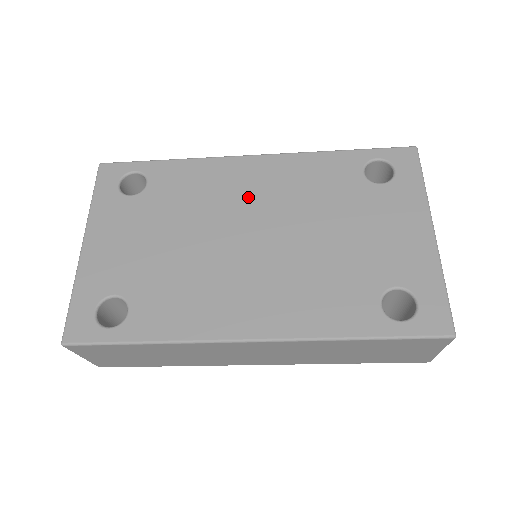
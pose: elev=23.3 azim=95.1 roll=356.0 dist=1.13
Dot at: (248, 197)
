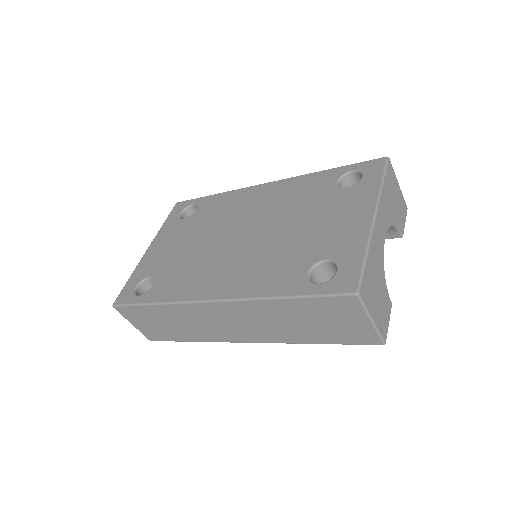
Dot at: (250, 210)
